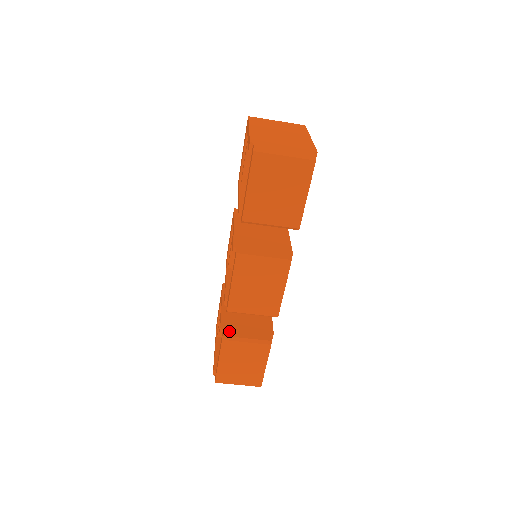
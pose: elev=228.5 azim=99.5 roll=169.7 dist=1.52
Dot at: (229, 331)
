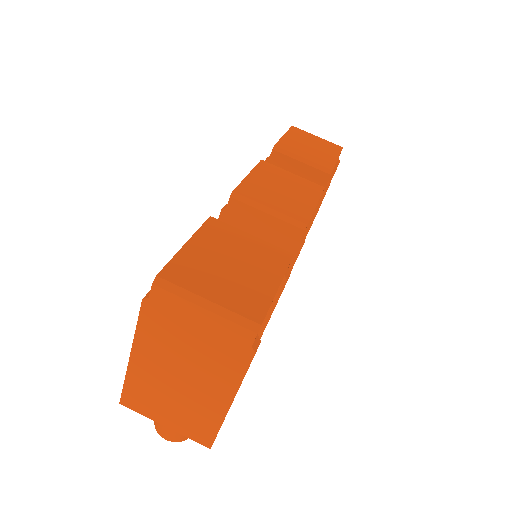
Dot at: occluded
